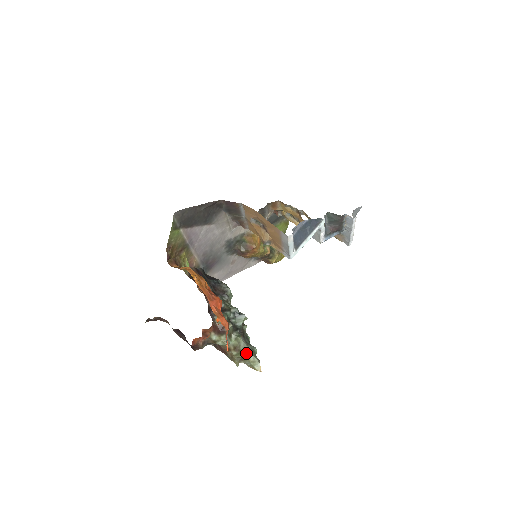
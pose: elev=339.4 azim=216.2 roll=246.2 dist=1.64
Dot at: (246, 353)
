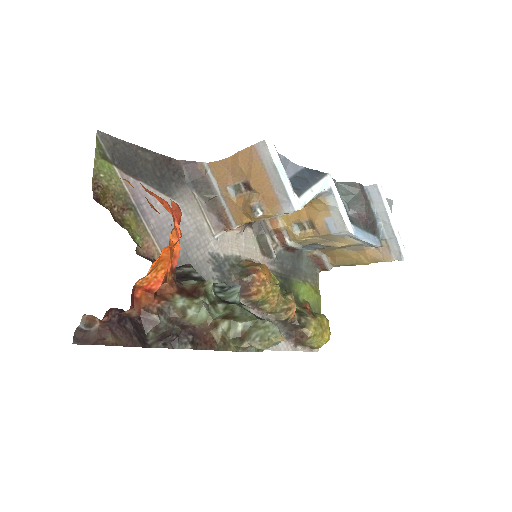
Dot at: (247, 319)
